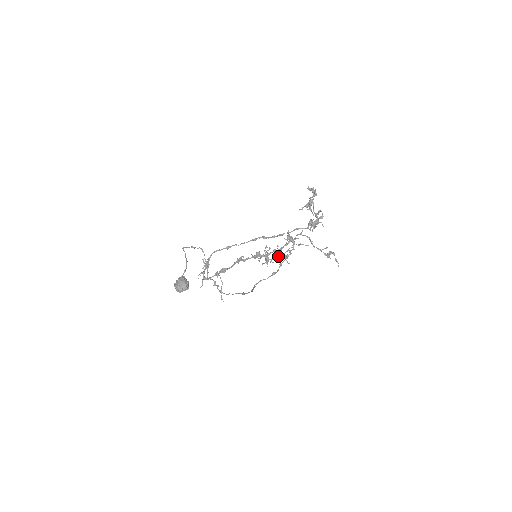
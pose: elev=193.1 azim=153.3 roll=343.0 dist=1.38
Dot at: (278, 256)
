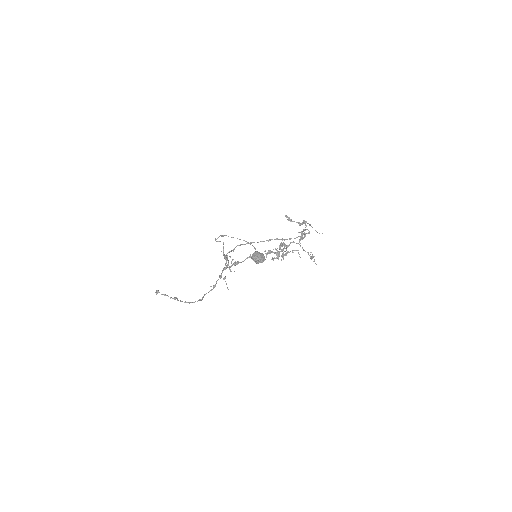
Dot at: (283, 254)
